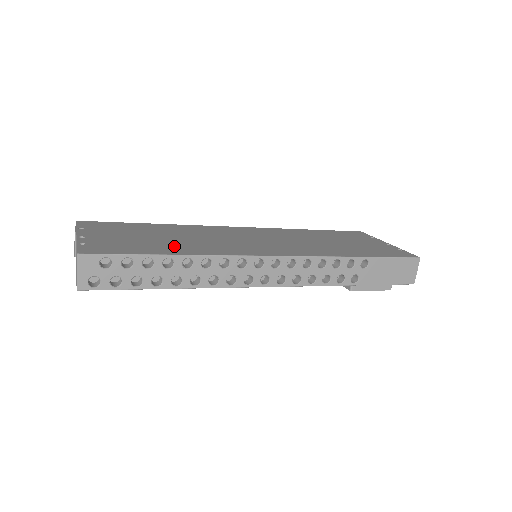
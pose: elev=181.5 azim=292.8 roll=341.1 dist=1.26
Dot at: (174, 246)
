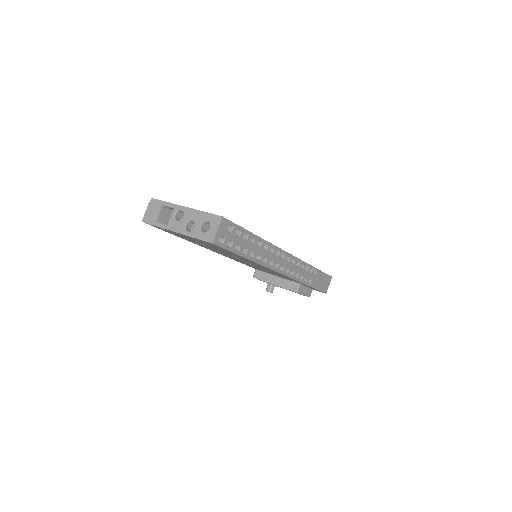
Dot at: occluded
